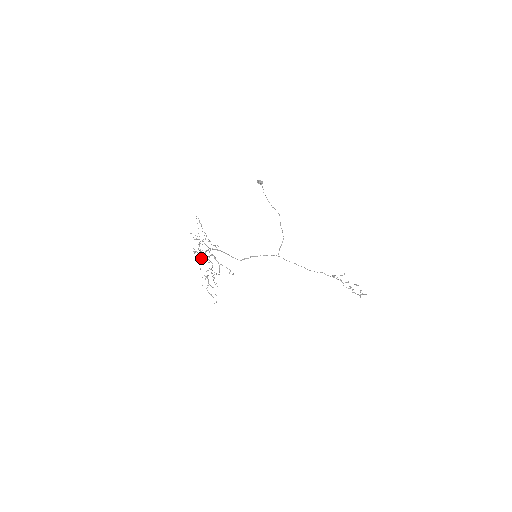
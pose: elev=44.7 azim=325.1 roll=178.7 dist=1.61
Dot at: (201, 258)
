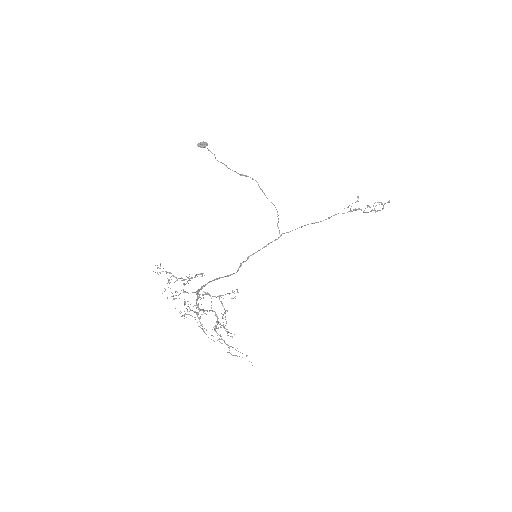
Dot at: occluded
